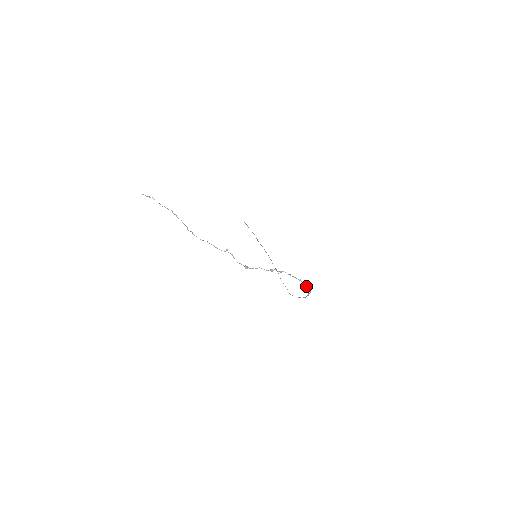
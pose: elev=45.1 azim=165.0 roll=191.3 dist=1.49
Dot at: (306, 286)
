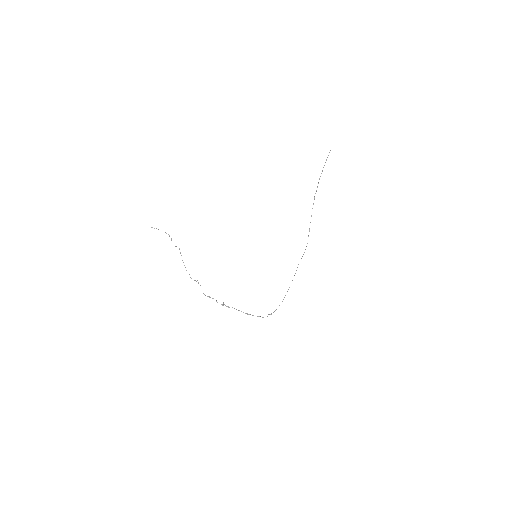
Dot at: occluded
